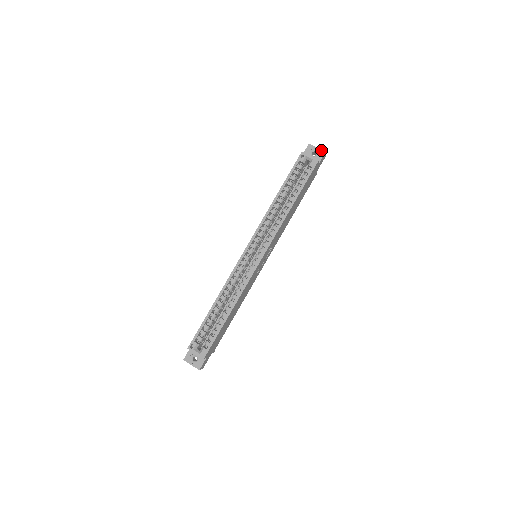
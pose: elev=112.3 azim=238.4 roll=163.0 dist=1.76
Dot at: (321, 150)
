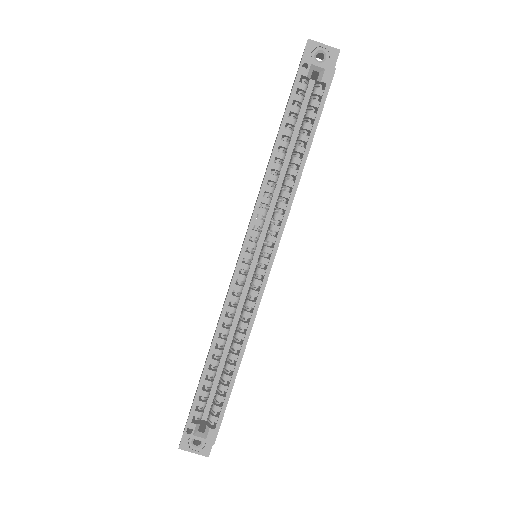
Dot at: (332, 48)
